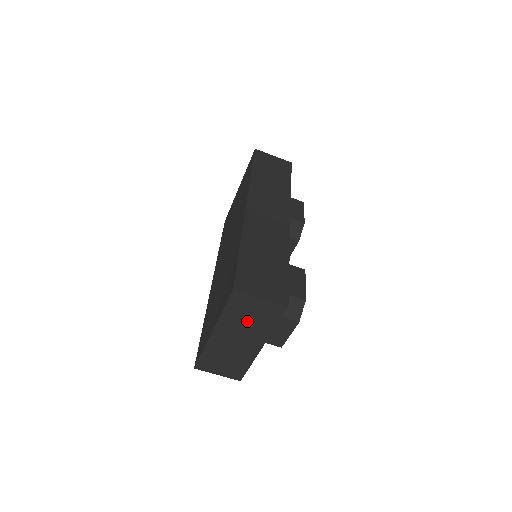
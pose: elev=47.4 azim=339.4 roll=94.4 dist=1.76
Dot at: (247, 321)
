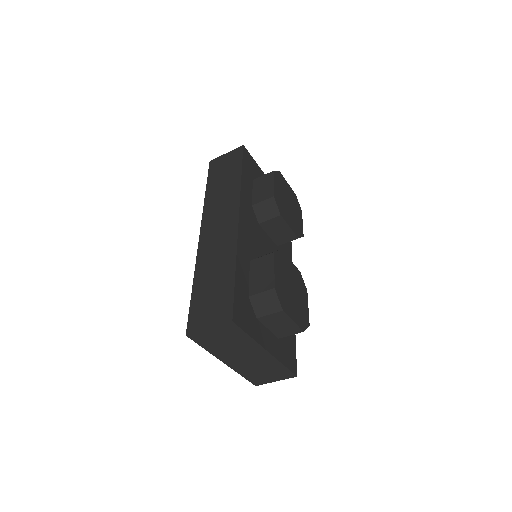
Dot at: (228, 344)
